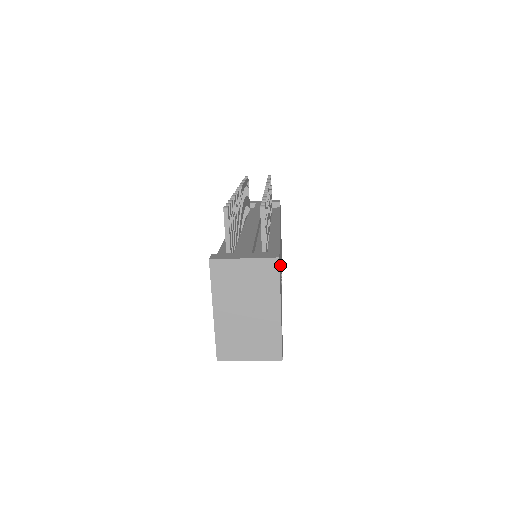
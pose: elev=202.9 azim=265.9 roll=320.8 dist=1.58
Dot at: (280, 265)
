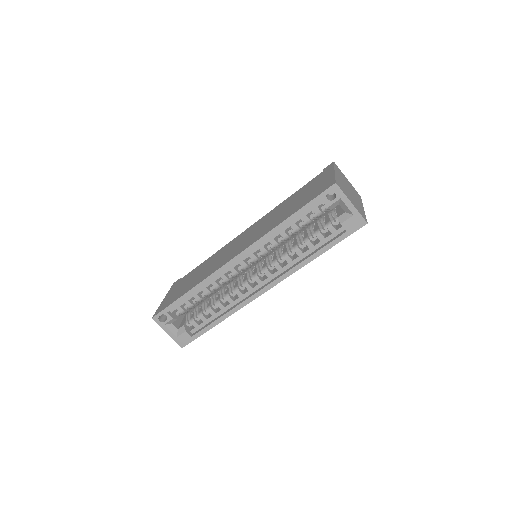
Dot at: occluded
